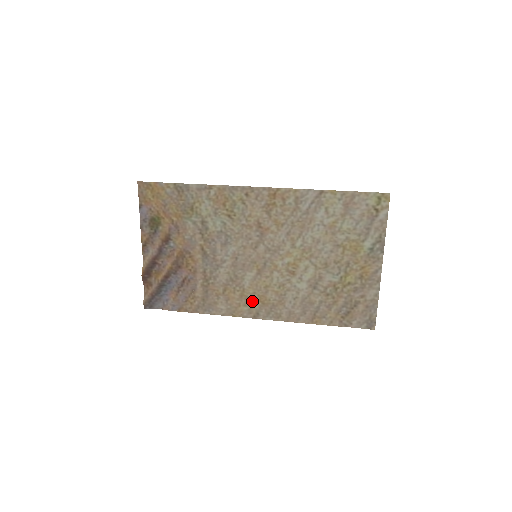
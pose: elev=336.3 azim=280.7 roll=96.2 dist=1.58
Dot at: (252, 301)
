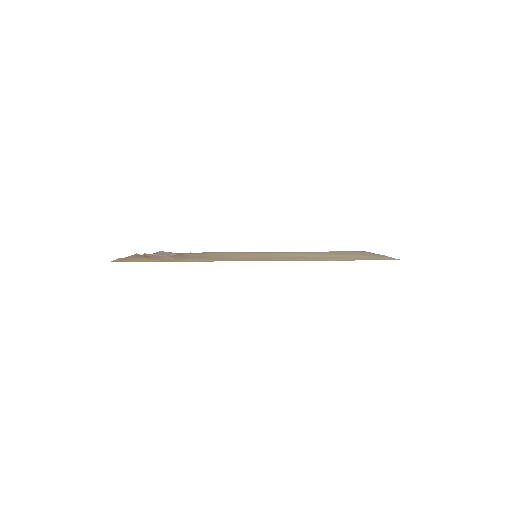
Dot at: occluded
